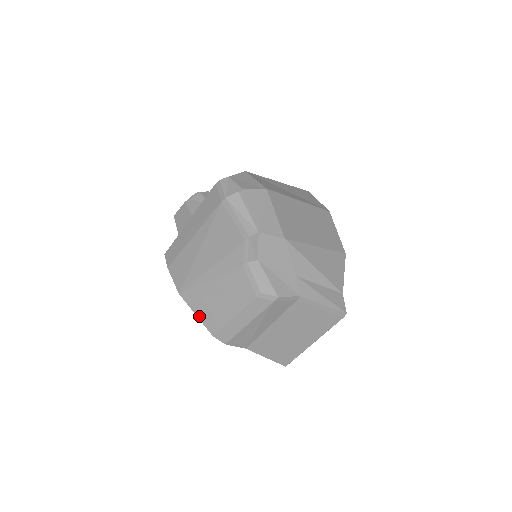
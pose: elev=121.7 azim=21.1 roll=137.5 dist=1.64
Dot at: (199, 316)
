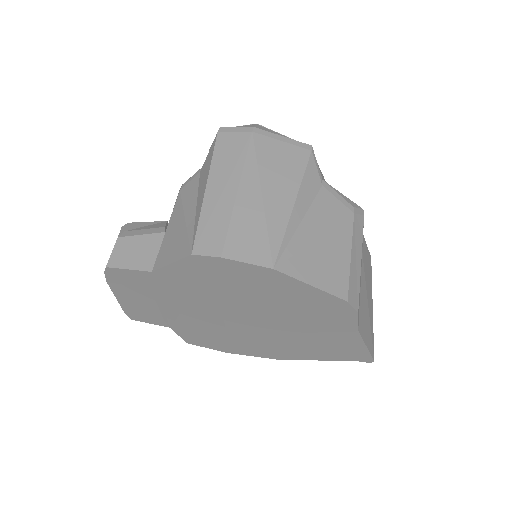
Dot at: (317, 284)
